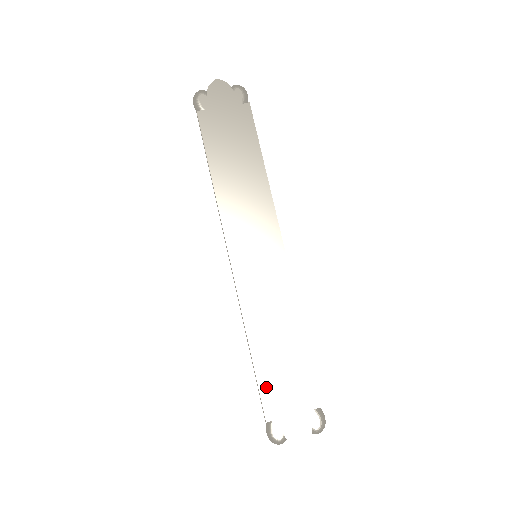
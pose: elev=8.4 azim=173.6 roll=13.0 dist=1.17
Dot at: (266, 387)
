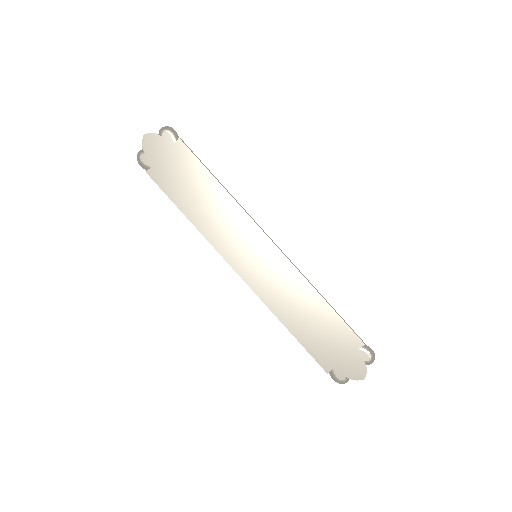
Dot at: (314, 350)
